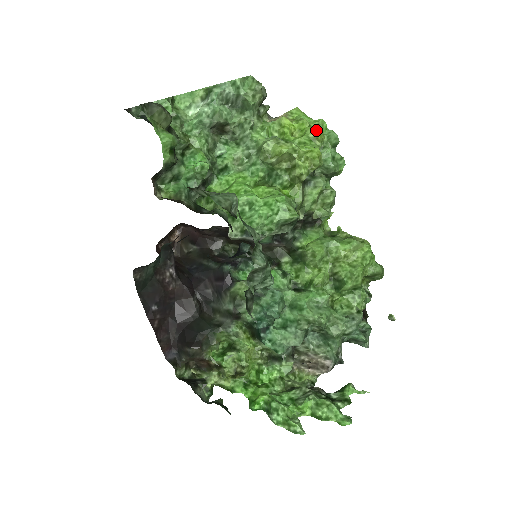
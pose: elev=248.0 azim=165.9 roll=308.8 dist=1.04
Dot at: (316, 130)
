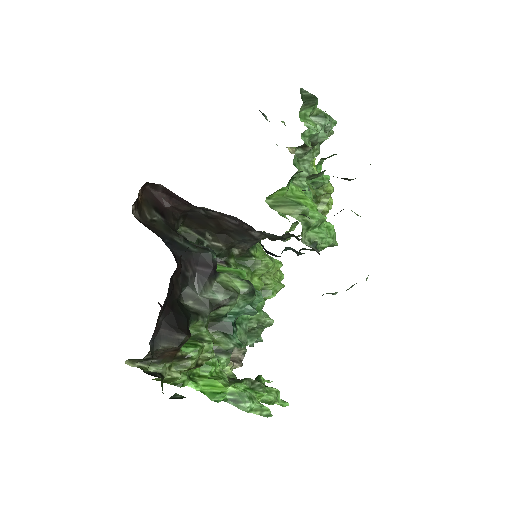
Dot at: occluded
